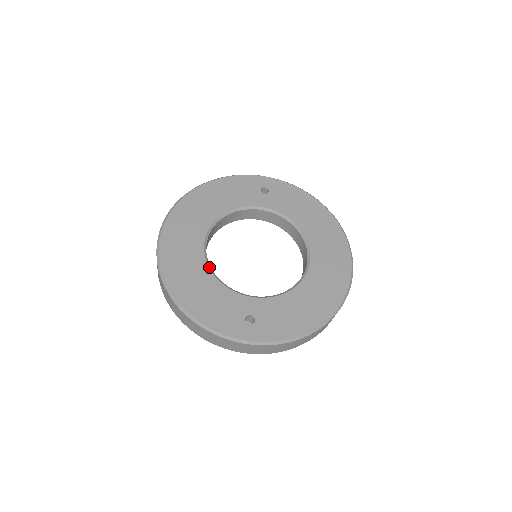
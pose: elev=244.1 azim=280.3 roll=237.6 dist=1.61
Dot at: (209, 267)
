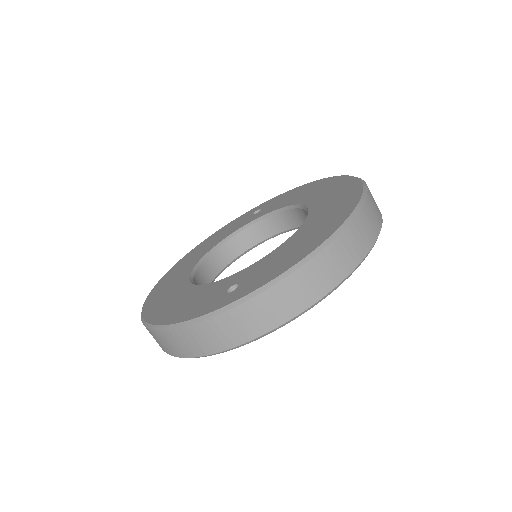
Dot at: (192, 283)
